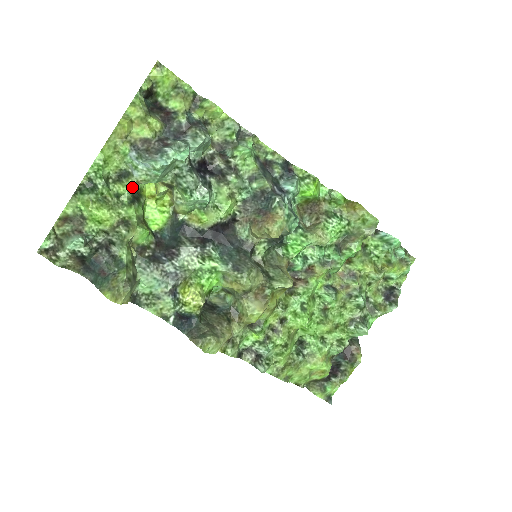
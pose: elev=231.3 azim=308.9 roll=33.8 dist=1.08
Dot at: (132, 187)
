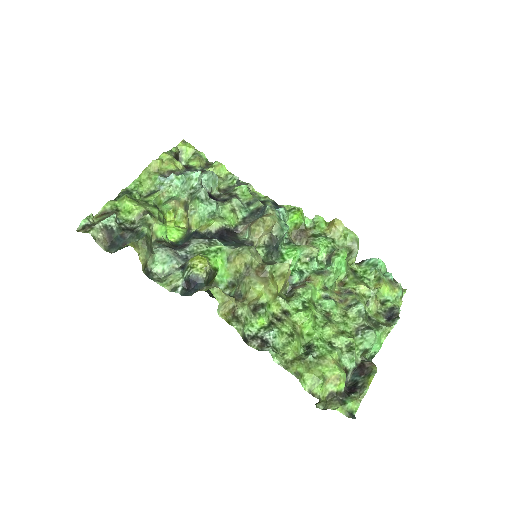
Dot at: (157, 202)
